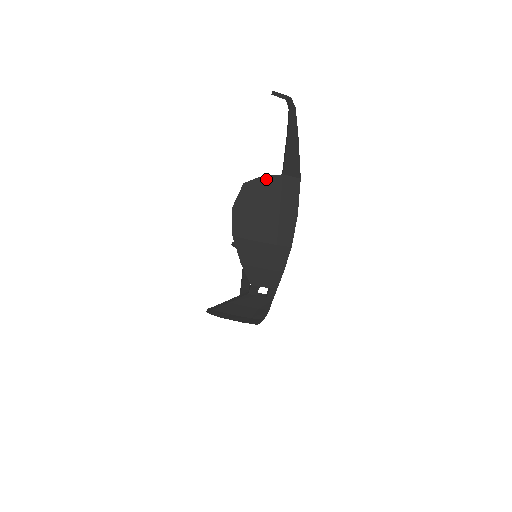
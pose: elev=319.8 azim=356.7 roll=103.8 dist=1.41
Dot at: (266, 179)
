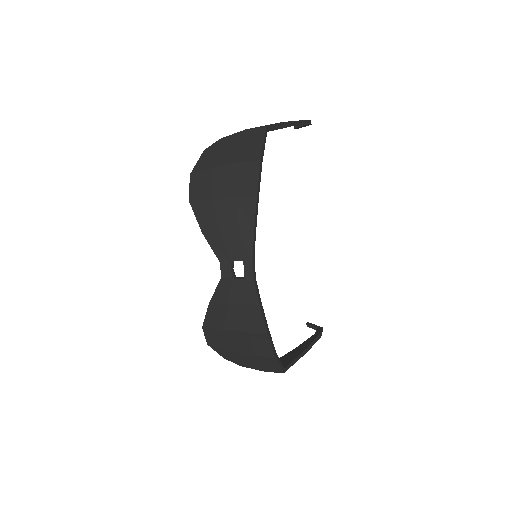
Dot at: (227, 138)
